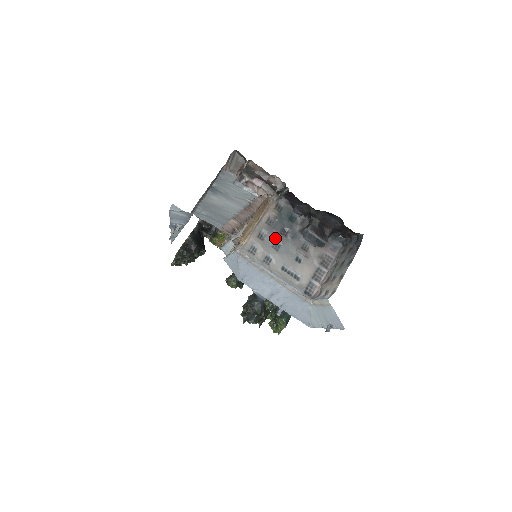
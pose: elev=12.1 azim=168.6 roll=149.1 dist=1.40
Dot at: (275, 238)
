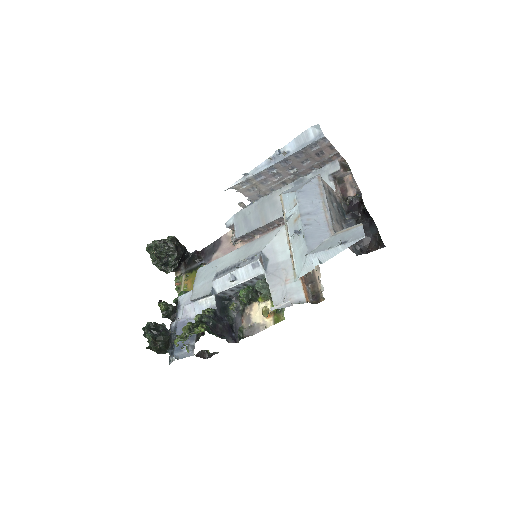
Dot at: (334, 202)
